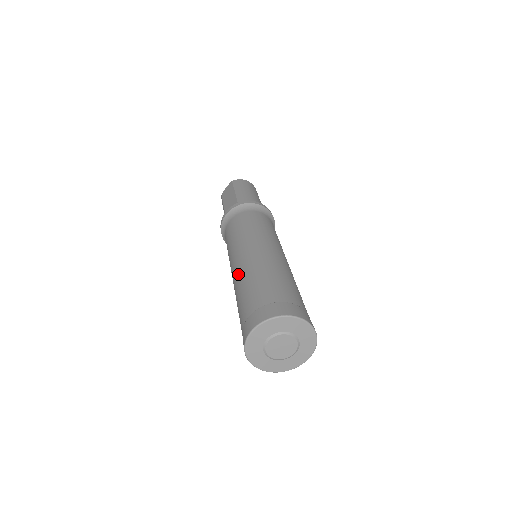
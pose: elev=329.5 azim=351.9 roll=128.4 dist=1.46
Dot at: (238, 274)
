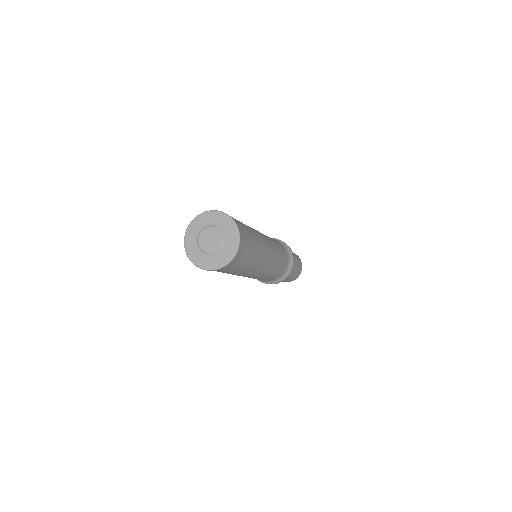
Dot at: occluded
